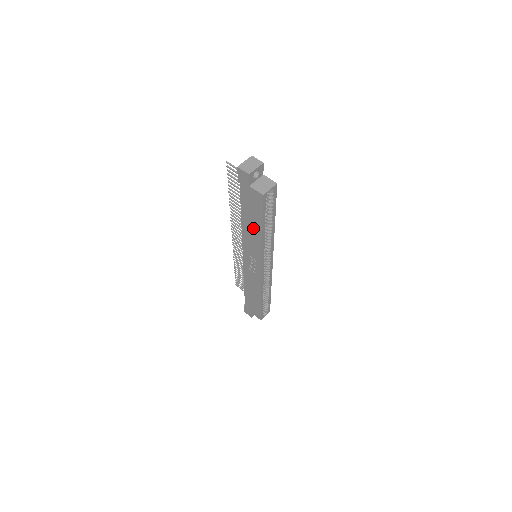
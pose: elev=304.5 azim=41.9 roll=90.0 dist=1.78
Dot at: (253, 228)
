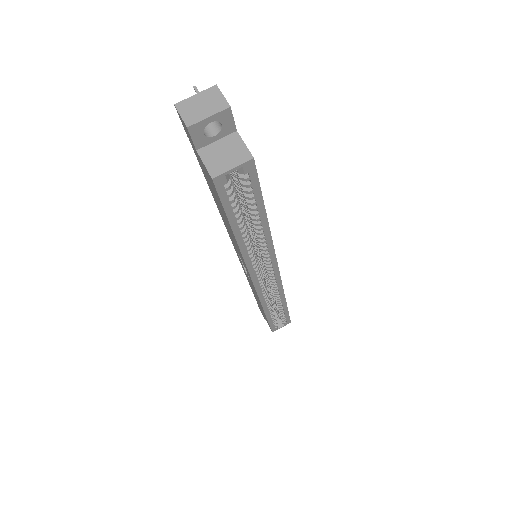
Dot at: (226, 223)
